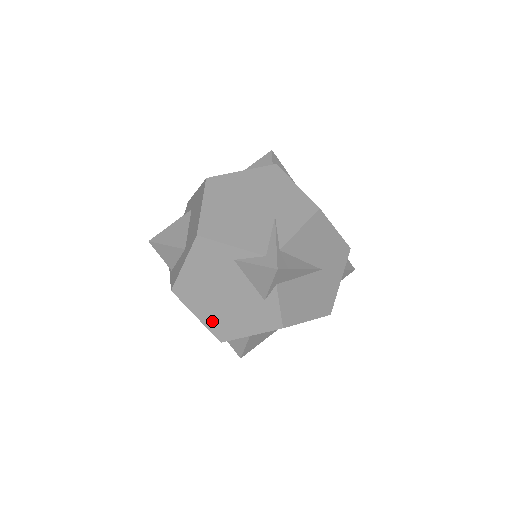
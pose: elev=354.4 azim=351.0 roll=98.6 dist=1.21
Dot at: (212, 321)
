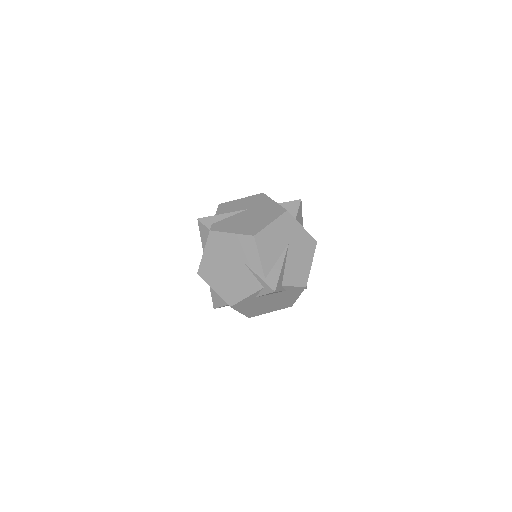
Dot at: (278, 308)
